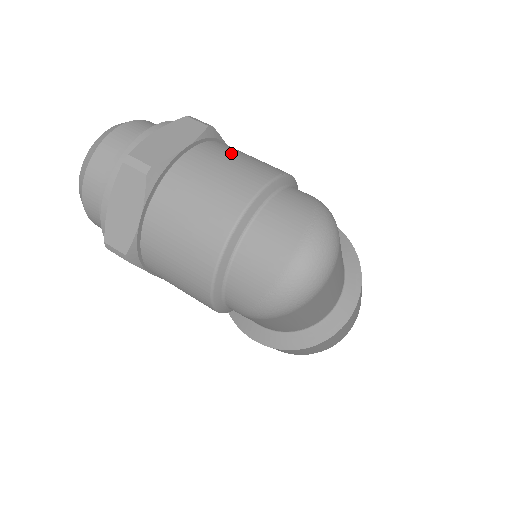
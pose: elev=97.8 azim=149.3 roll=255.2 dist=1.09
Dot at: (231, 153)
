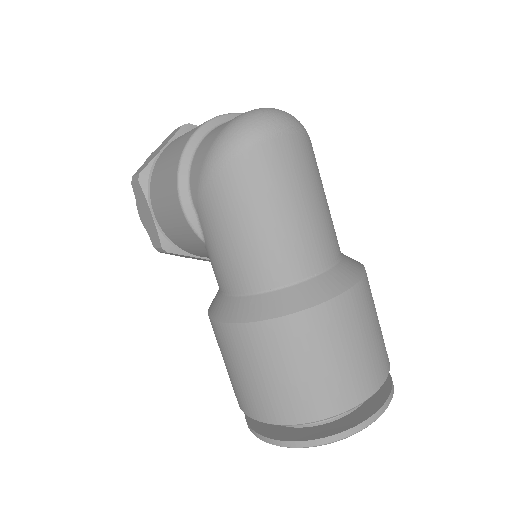
Dot at: occluded
